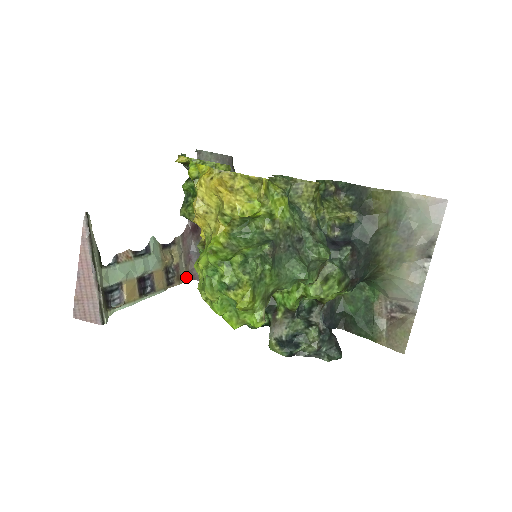
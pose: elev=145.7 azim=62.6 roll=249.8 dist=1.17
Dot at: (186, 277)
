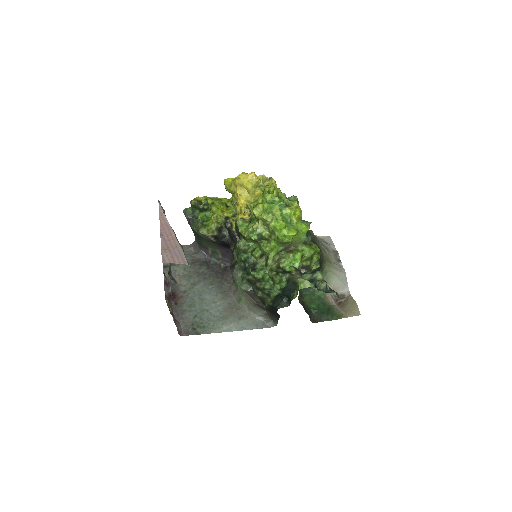
Dot at: occluded
